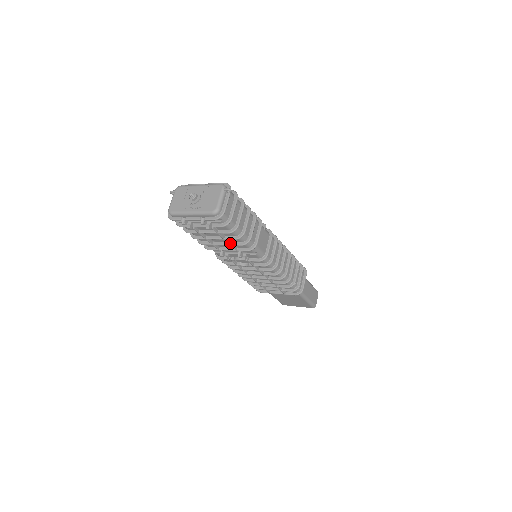
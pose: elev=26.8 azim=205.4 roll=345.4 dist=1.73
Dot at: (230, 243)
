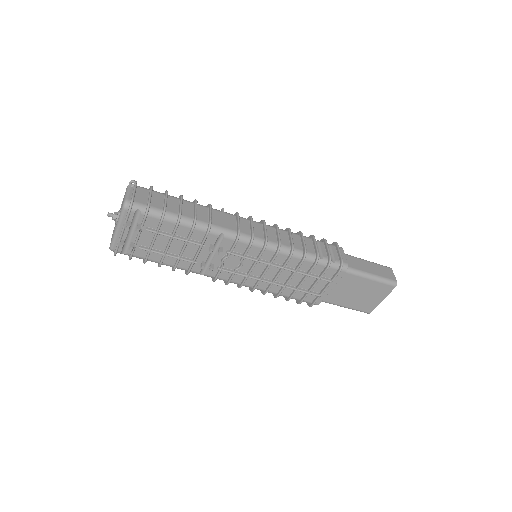
Dot at: (185, 239)
